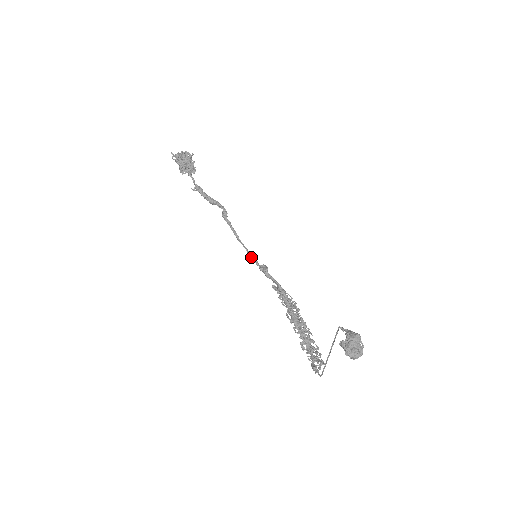
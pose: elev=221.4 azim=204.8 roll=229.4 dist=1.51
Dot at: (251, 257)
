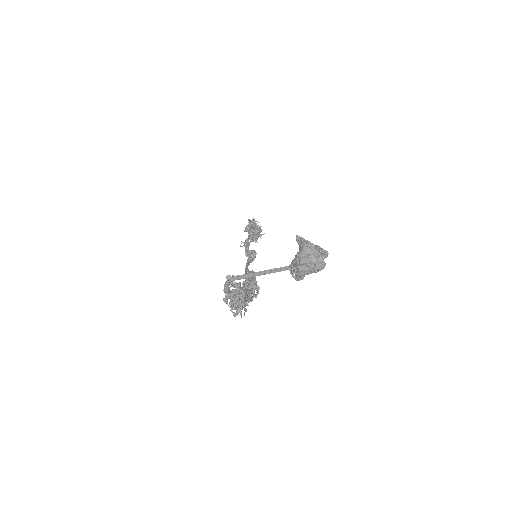
Dot at: (247, 270)
